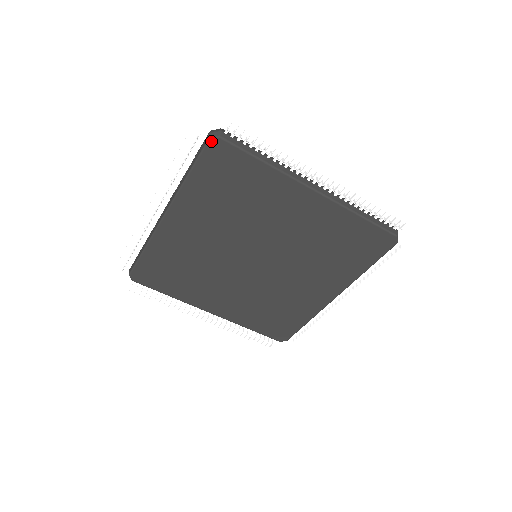
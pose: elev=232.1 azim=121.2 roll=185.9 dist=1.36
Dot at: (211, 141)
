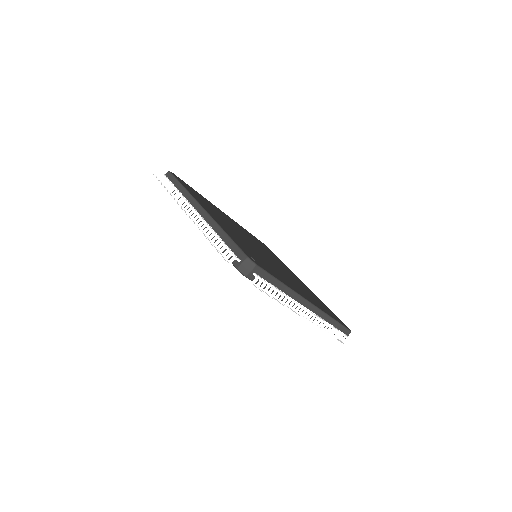
Dot at: (238, 270)
